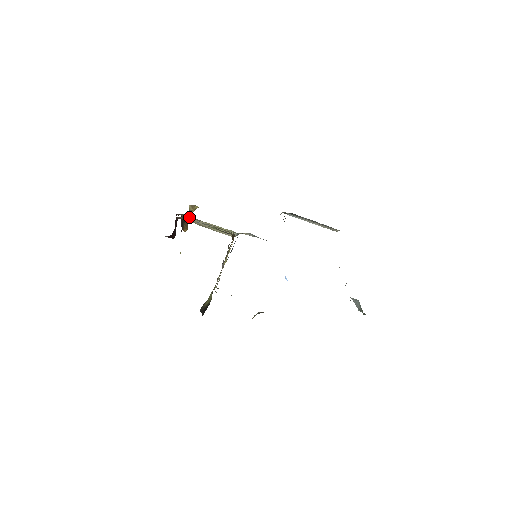
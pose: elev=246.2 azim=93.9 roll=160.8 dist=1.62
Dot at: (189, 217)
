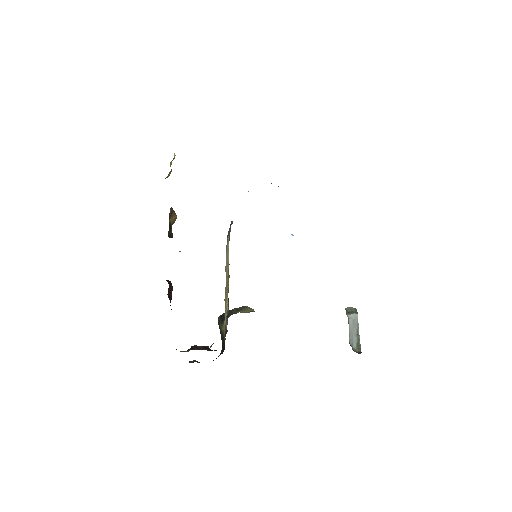
Dot at: occluded
